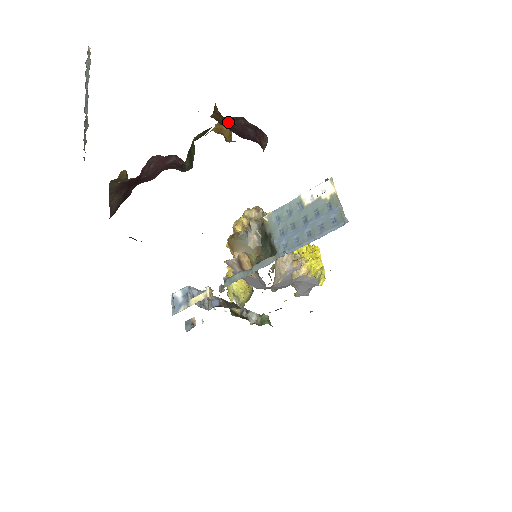
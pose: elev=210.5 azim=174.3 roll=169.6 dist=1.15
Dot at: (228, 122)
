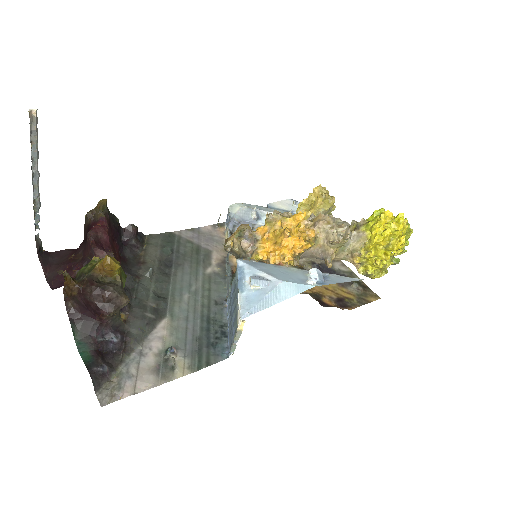
Dot at: (78, 294)
